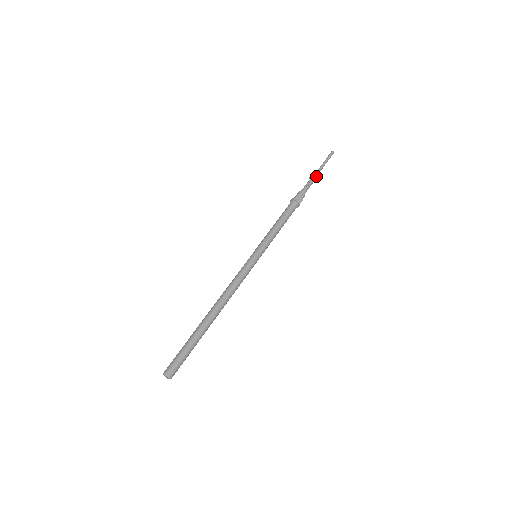
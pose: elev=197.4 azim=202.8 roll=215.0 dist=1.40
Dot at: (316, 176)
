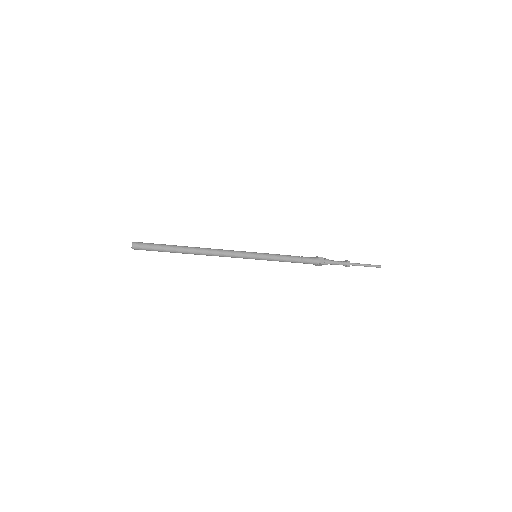
Dot at: (350, 263)
